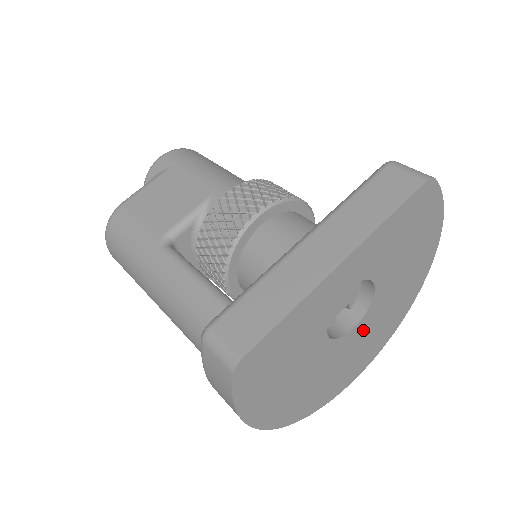
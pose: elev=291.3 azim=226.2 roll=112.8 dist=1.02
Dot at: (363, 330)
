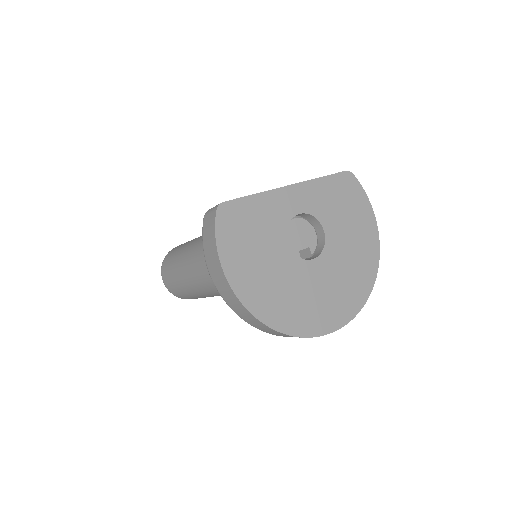
Dot at: (323, 271)
